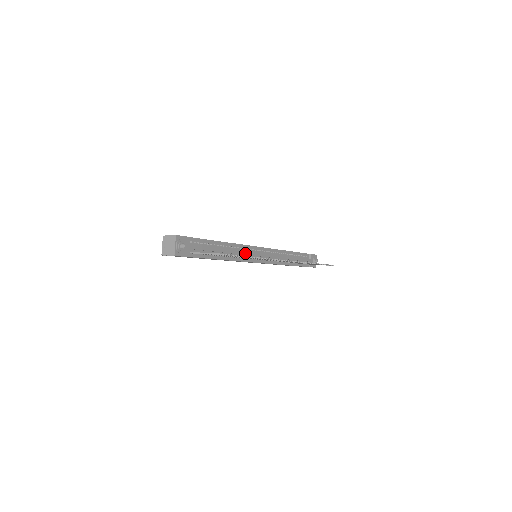
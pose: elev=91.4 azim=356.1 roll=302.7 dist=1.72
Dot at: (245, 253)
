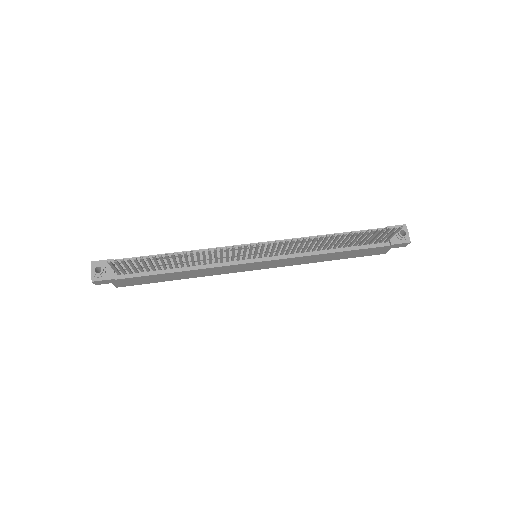
Dot at: (217, 256)
